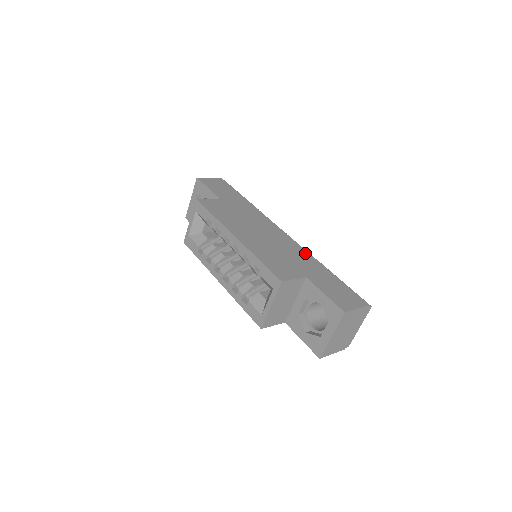
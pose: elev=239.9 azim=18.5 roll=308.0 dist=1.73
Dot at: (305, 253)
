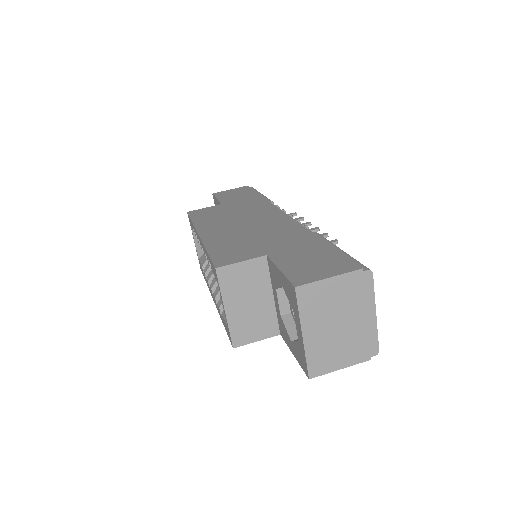
Dot at: (296, 228)
